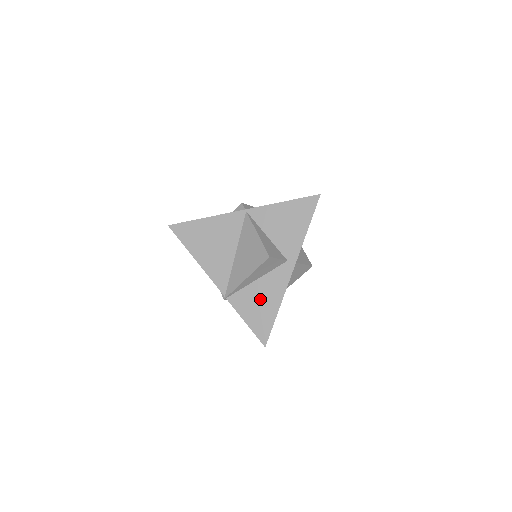
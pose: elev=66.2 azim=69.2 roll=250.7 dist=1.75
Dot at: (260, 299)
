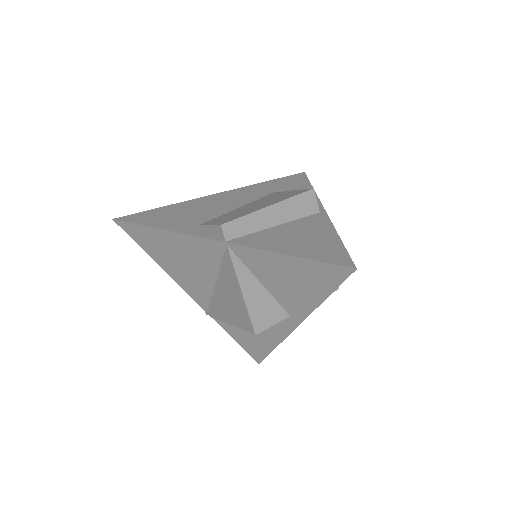
Dot at: occluded
